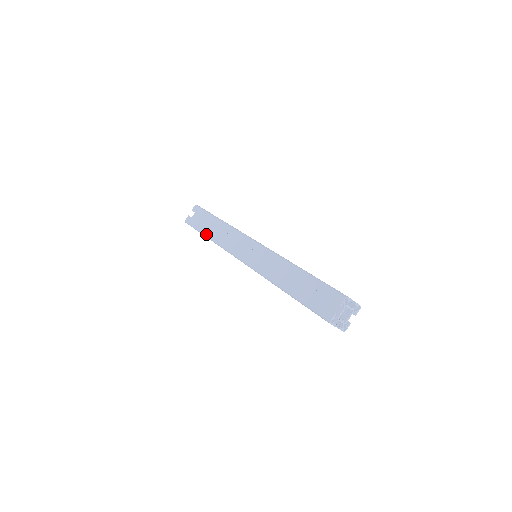
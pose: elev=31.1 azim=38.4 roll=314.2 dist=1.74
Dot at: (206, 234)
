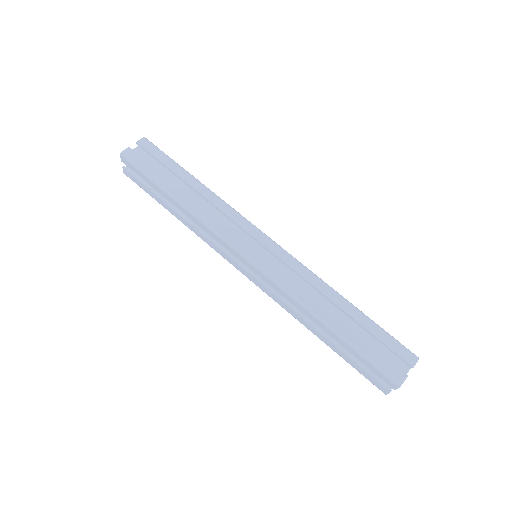
Dot at: (172, 192)
